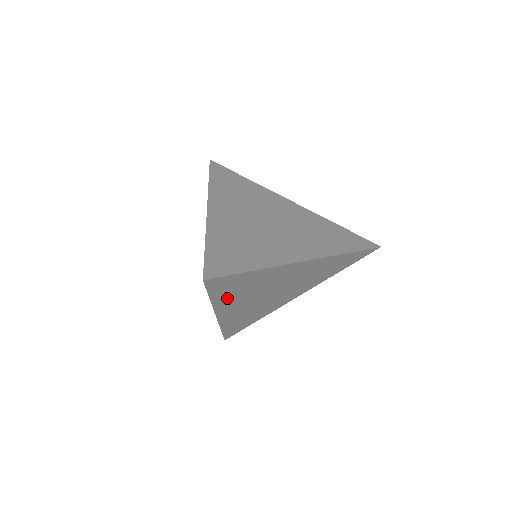
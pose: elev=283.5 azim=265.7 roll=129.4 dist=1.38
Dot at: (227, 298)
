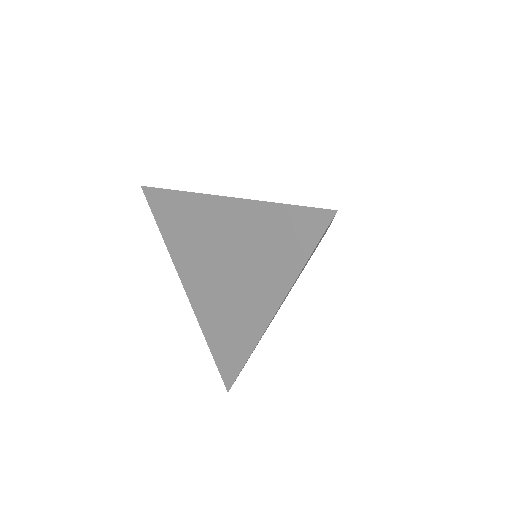
Dot at: occluded
